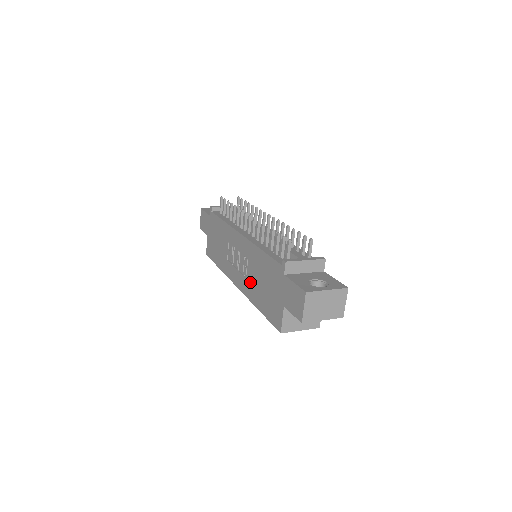
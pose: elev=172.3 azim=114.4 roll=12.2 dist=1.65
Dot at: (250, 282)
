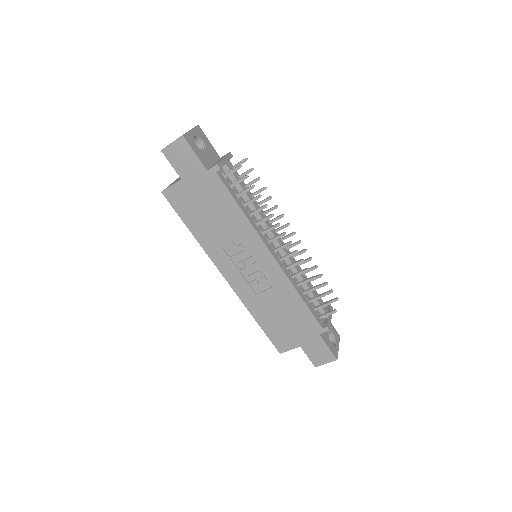
Dot at: (258, 298)
